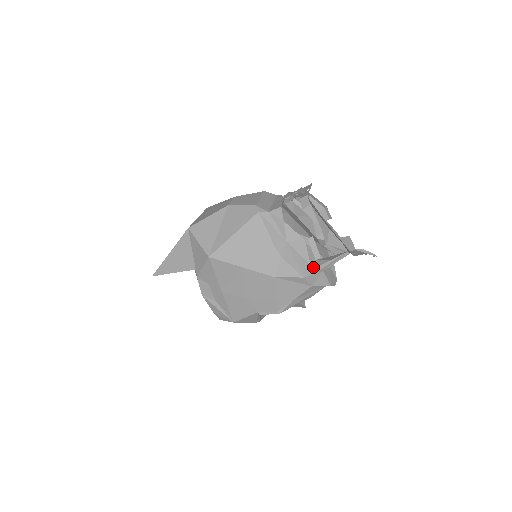
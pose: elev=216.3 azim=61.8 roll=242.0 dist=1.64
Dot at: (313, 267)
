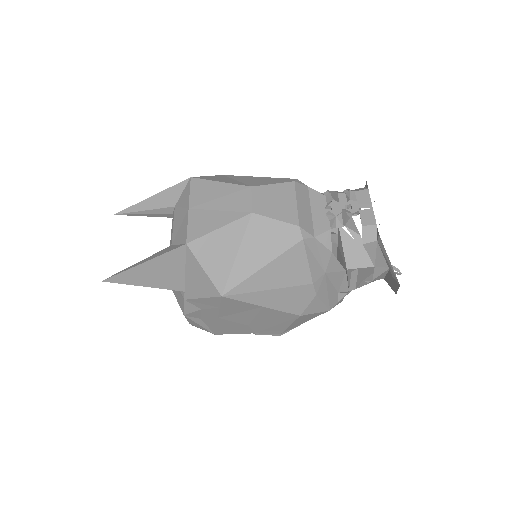
Dot at: (340, 295)
